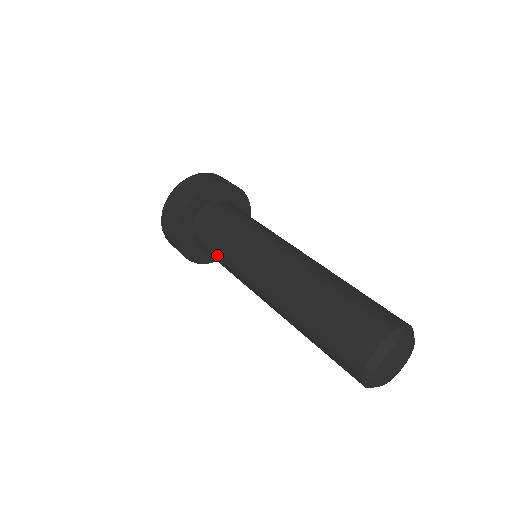
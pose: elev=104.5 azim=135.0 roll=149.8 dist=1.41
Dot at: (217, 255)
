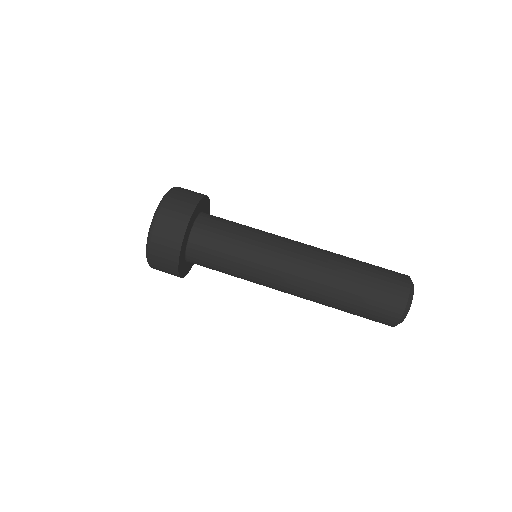
Dot at: (226, 262)
